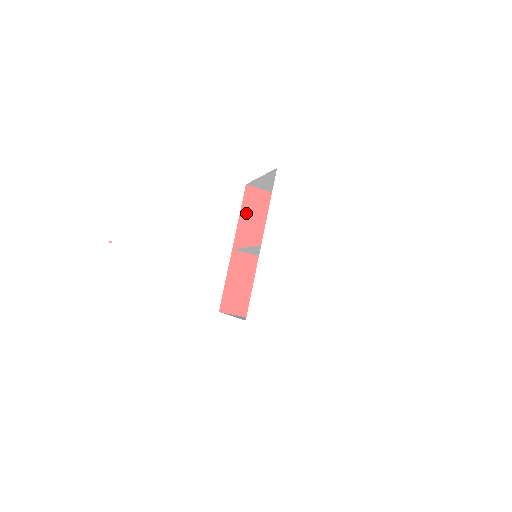
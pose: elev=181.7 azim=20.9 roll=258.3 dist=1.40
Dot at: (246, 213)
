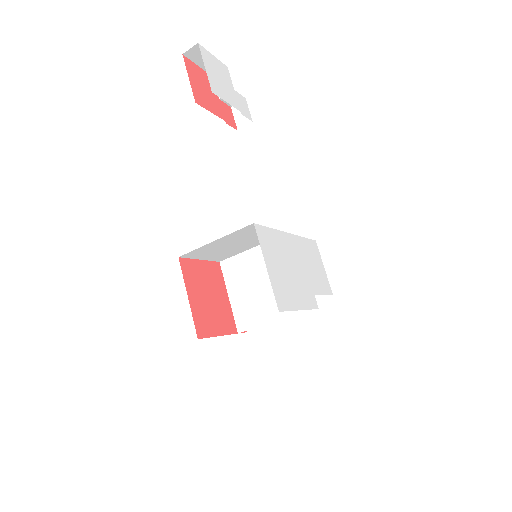
Dot at: occluded
